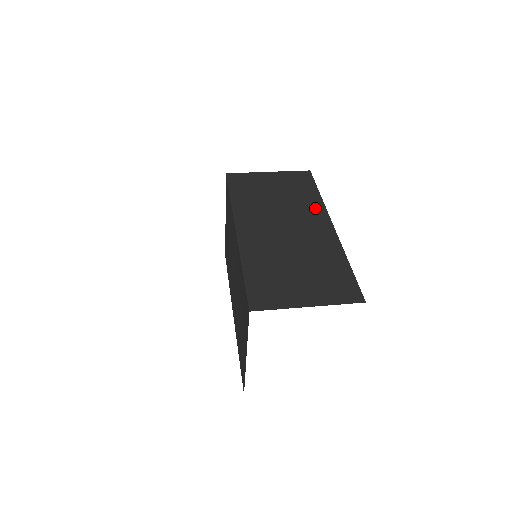
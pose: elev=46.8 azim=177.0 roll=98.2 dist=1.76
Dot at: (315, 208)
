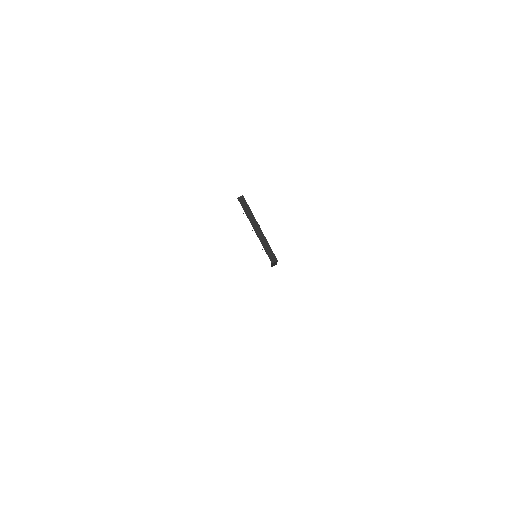
Dot at: occluded
